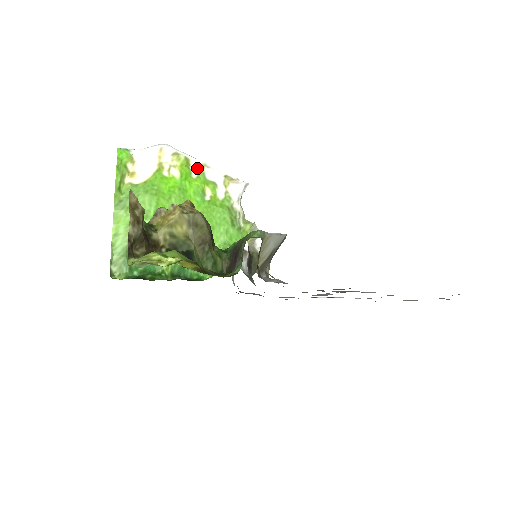
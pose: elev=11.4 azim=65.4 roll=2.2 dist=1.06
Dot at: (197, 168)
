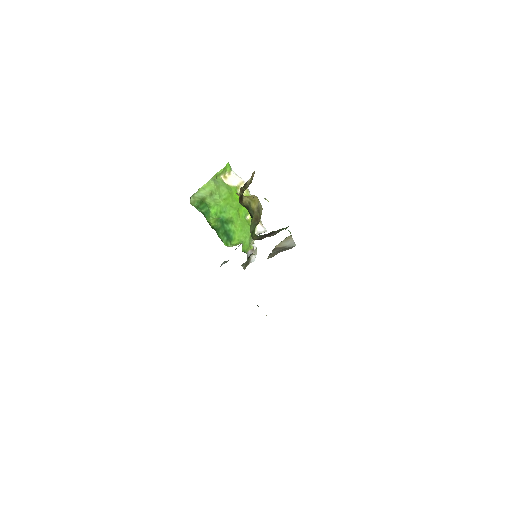
Dot at: occluded
